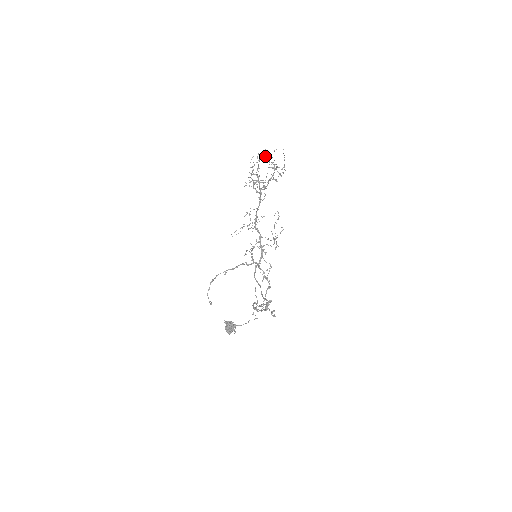
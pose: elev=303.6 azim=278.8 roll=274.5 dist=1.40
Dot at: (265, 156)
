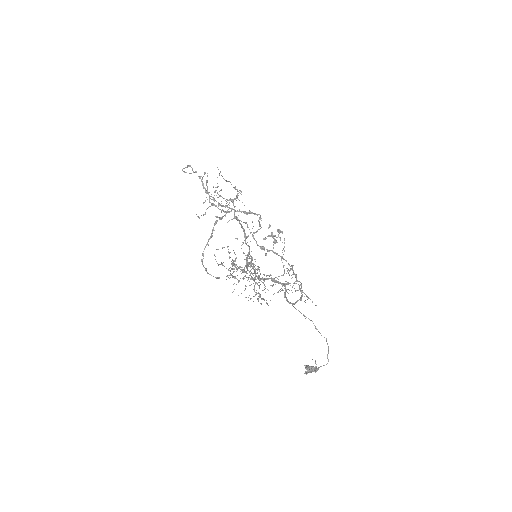
Dot at: (207, 208)
